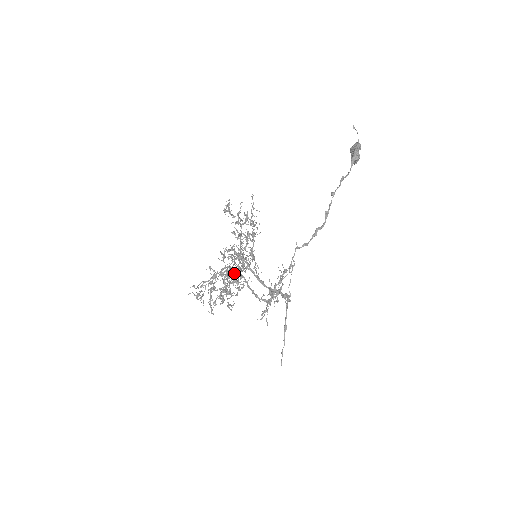
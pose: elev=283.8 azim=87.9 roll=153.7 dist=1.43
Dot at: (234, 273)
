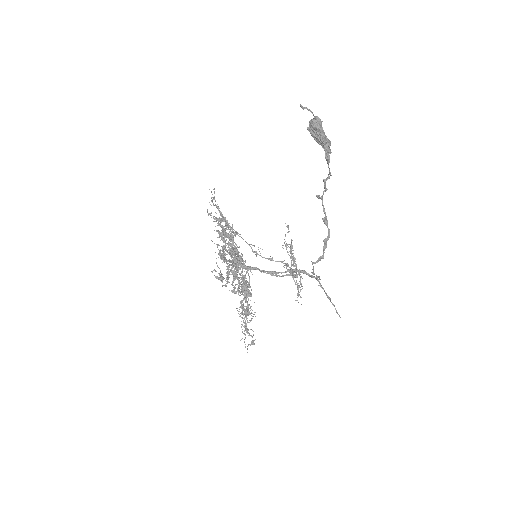
Dot at: (242, 272)
